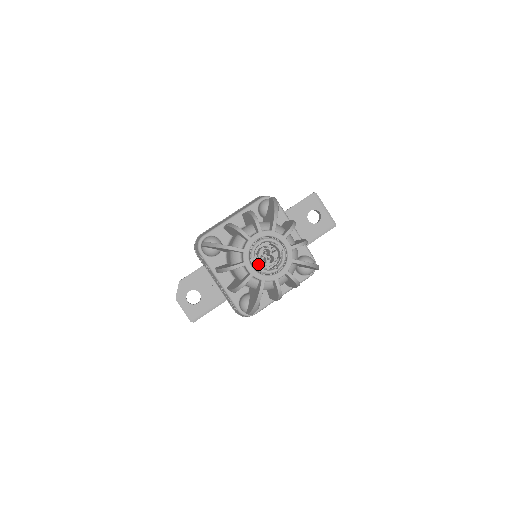
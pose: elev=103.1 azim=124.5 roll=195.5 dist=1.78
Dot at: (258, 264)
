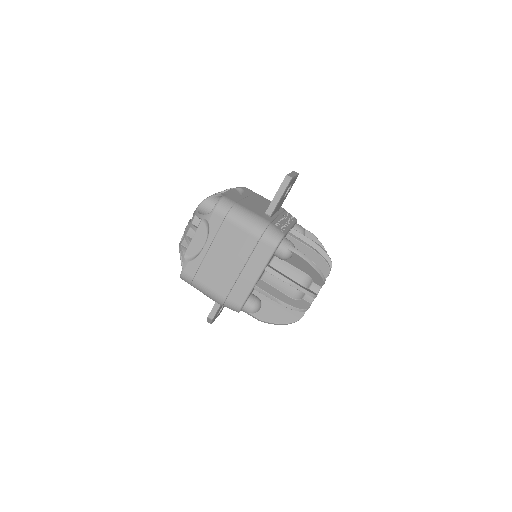
Dot at: occluded
